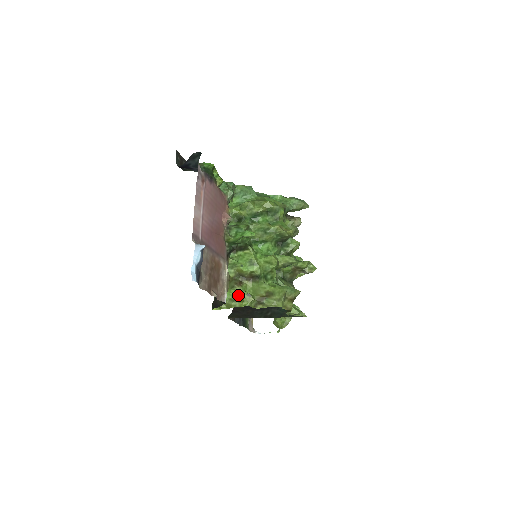
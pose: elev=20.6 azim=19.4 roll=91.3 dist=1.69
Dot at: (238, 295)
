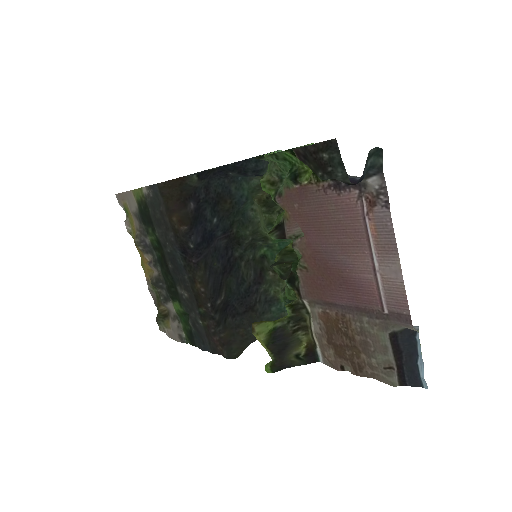
Dot at: occluded
